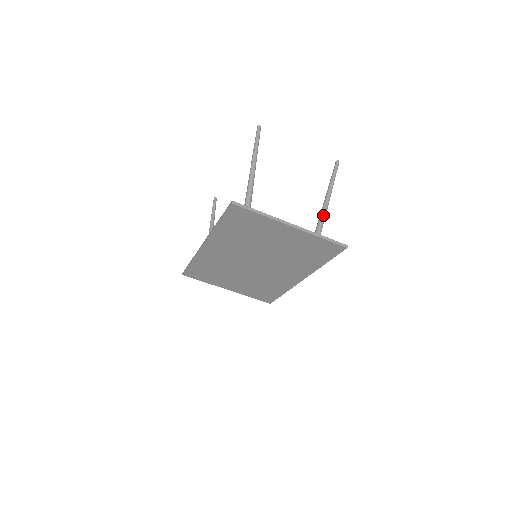
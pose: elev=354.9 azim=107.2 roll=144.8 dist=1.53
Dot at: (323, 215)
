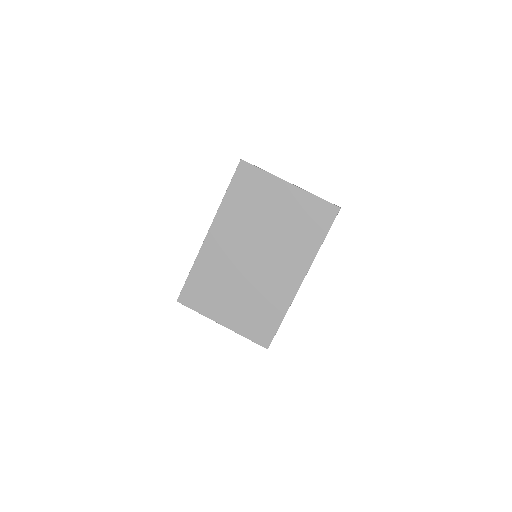
Dot at: occluded
